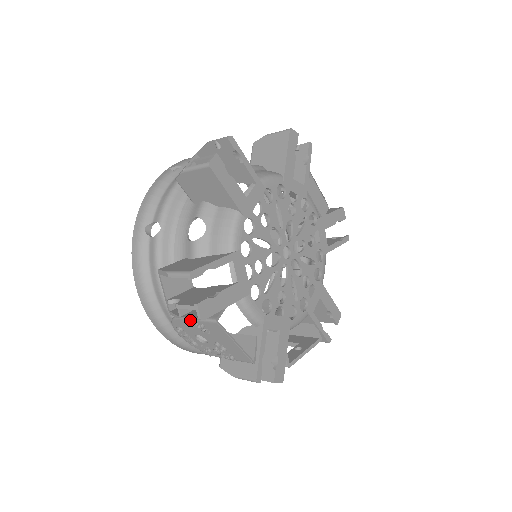
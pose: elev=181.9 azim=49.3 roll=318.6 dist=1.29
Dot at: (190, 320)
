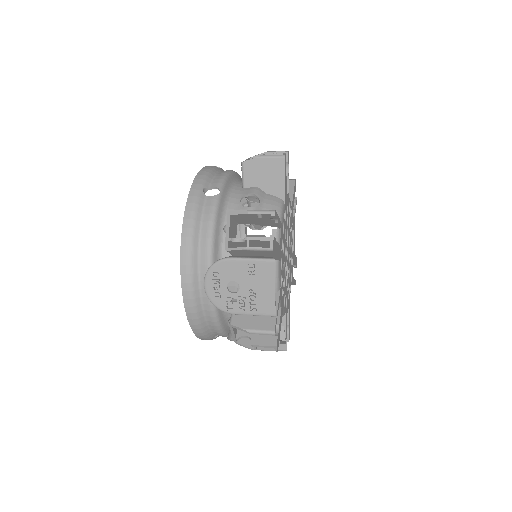
Dot at: (242, 260)
